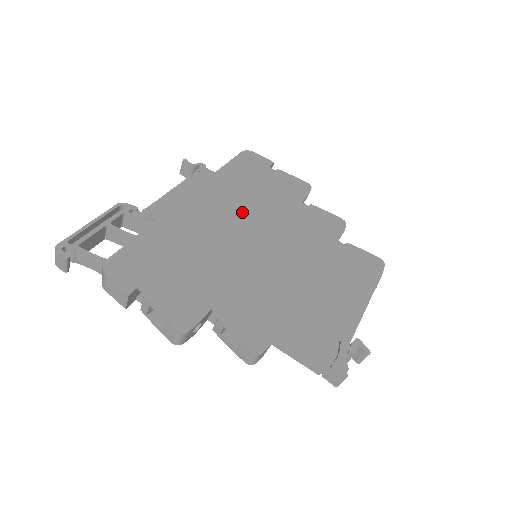
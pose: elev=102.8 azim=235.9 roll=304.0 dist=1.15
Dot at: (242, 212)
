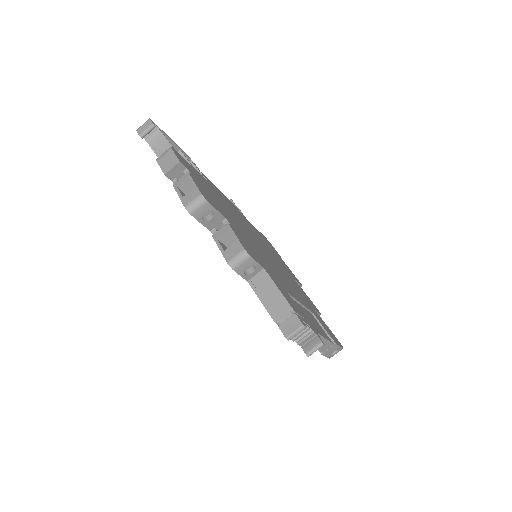
Dot at: (257, 238)
